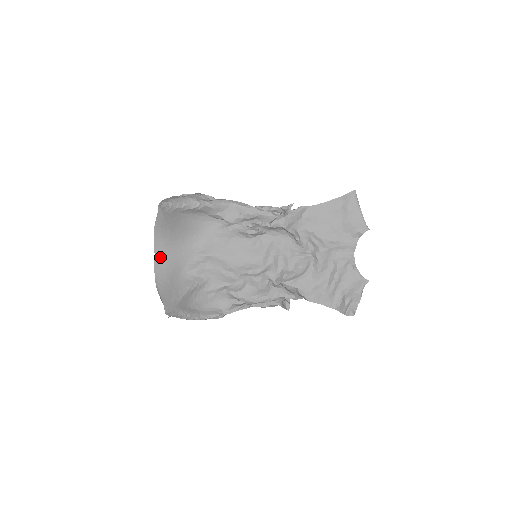
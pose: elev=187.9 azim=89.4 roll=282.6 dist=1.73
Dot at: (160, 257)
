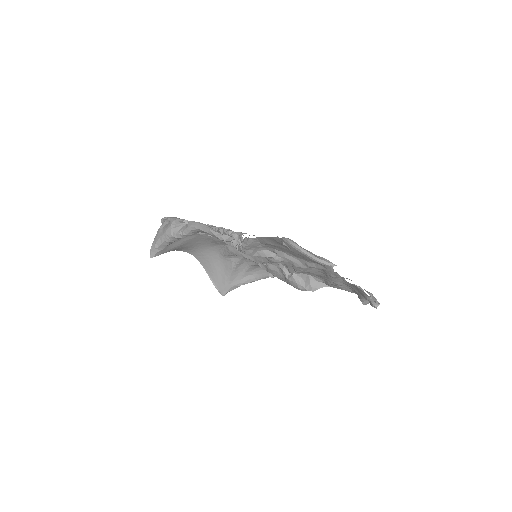
Dot at: (196, 254)
